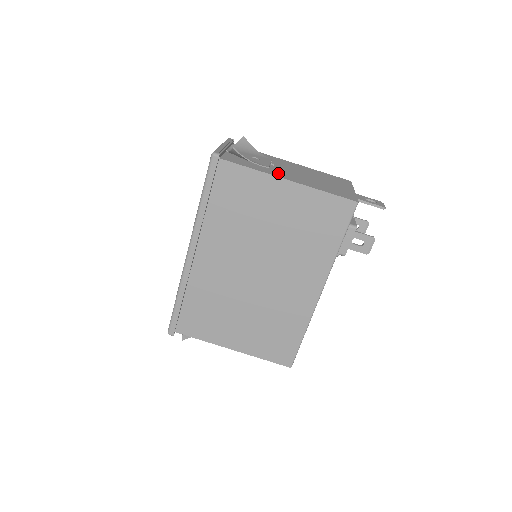
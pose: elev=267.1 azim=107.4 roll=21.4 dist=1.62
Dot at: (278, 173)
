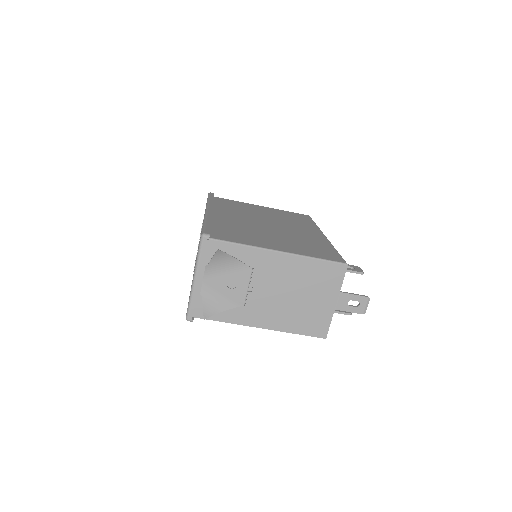
Dot at: (252, 315)
